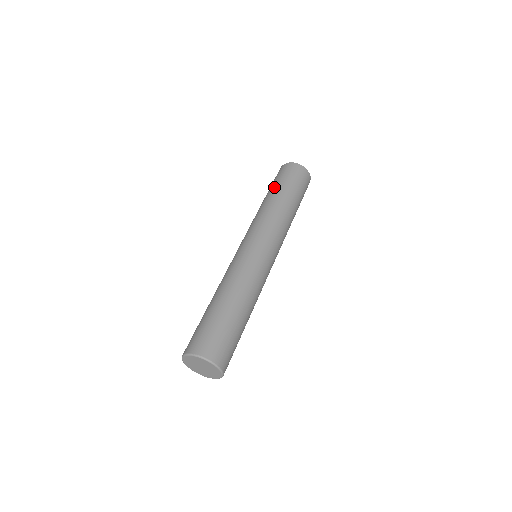
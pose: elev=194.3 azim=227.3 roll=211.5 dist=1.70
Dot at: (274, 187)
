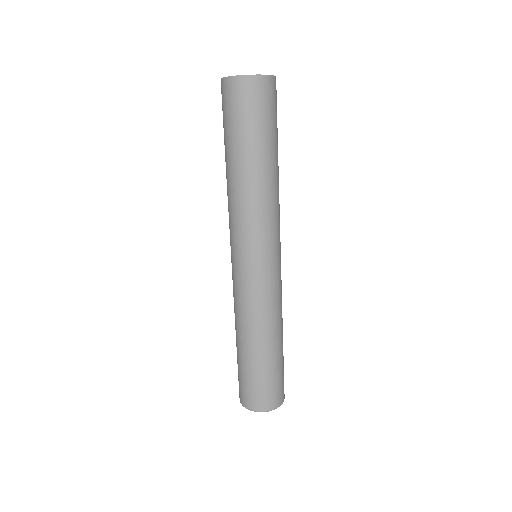
Dot at: (260, 144)
